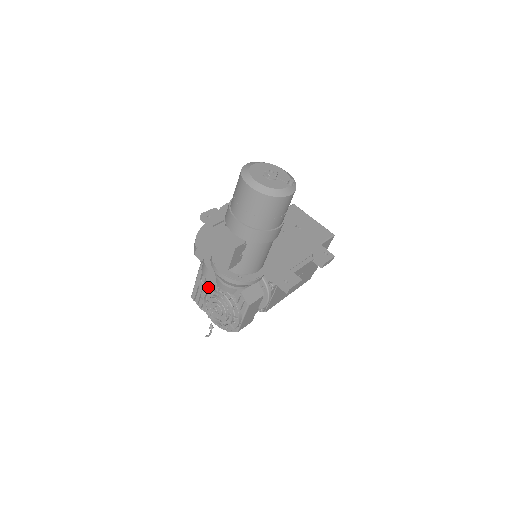
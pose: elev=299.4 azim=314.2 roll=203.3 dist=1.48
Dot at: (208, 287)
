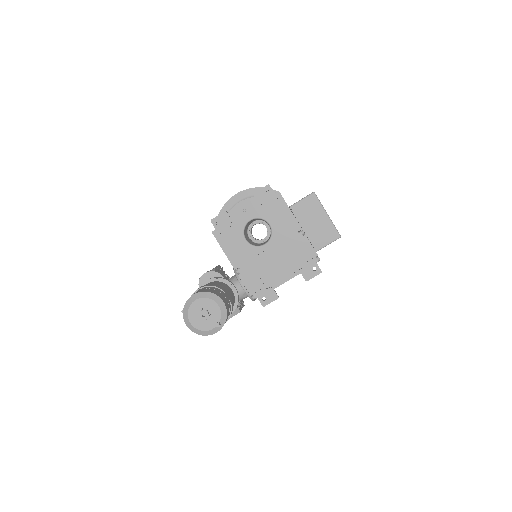
Dot at: occluded
